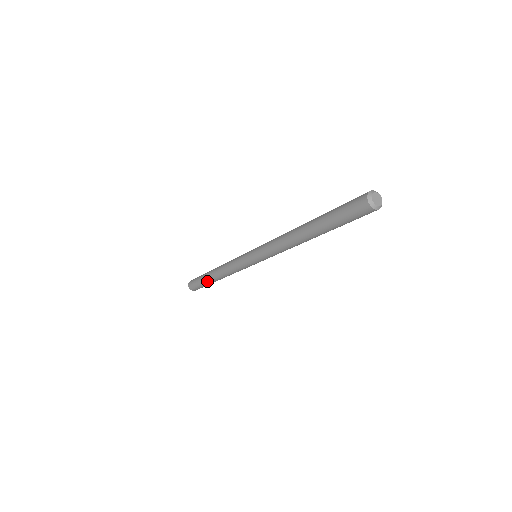
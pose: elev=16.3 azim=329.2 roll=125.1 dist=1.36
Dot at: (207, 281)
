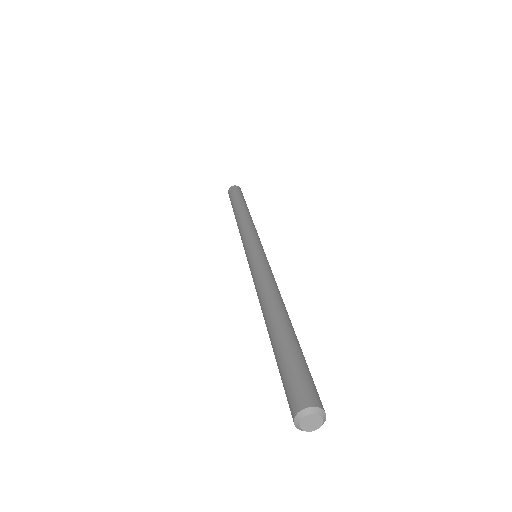
Dot at: (233, 211)
